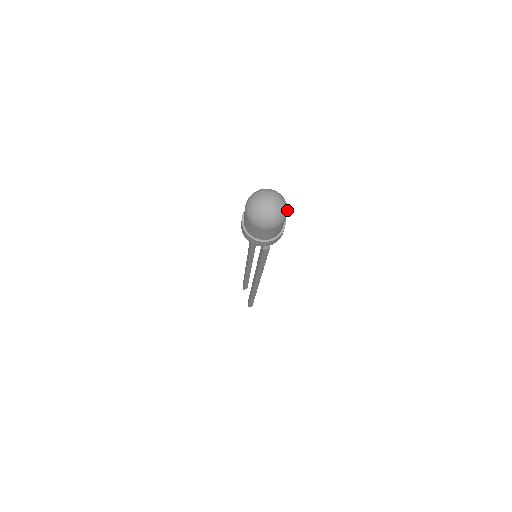
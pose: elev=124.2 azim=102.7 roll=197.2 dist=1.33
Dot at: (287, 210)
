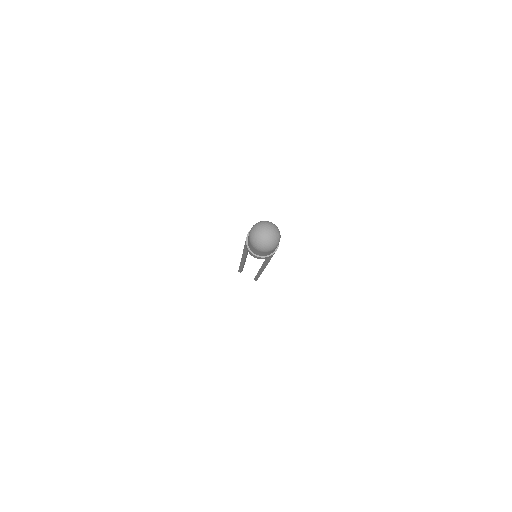
Dot at: (276, 226)
